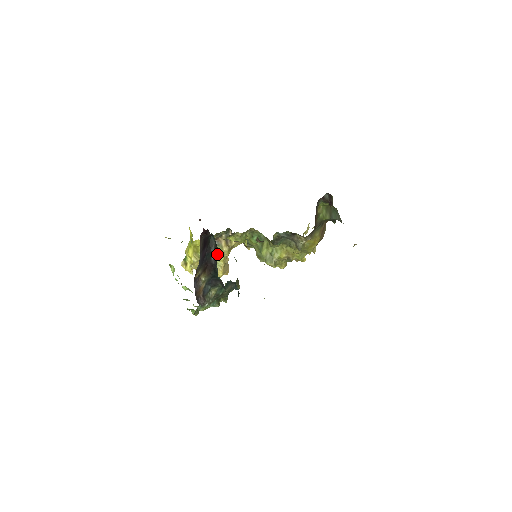
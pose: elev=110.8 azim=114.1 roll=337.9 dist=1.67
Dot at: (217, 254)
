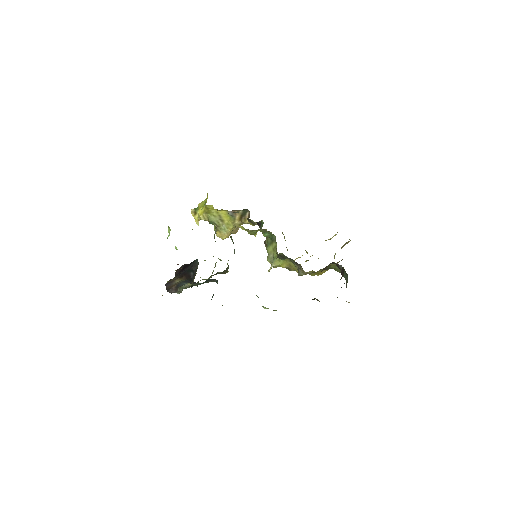
Dot at: (193, 280)
